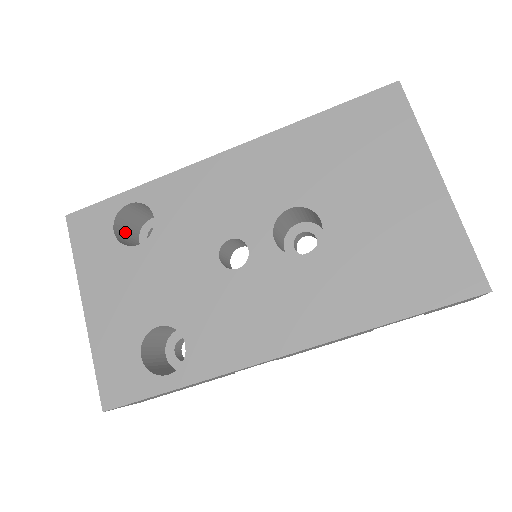
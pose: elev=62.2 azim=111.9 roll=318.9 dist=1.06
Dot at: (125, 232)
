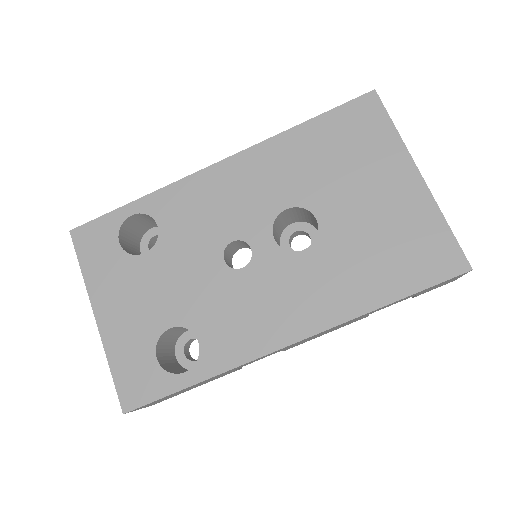
Dot at: (128, 243)
